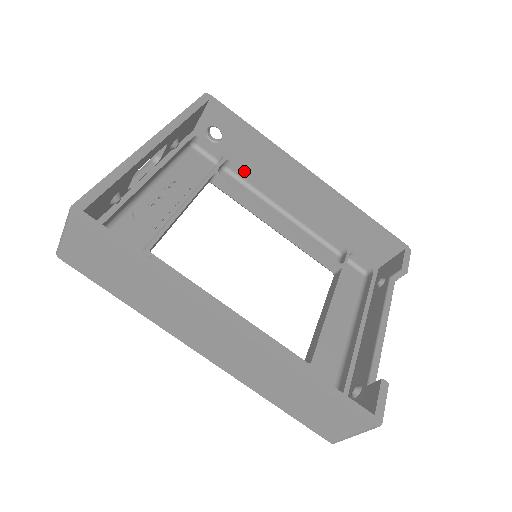
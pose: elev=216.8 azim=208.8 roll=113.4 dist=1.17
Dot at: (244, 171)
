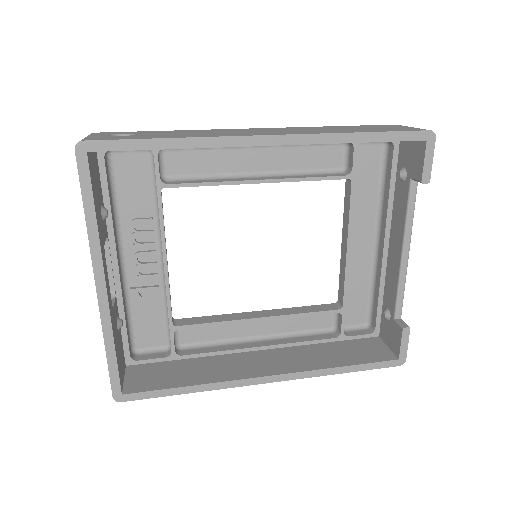
Dot at: occluded
